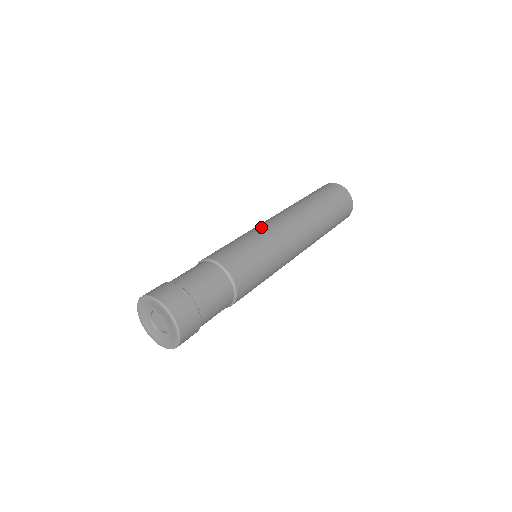
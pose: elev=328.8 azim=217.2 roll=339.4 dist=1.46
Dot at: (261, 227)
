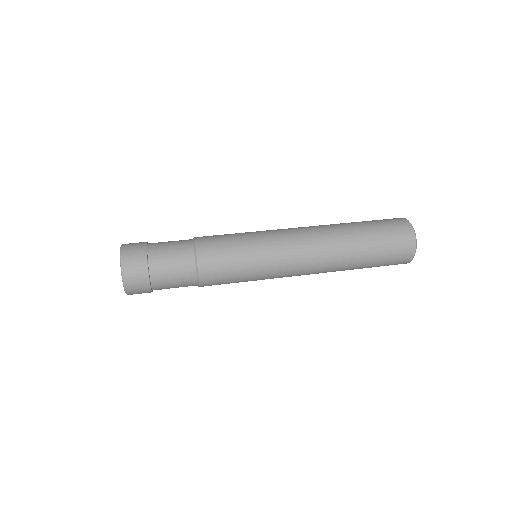
Dot at: (272, 237)
